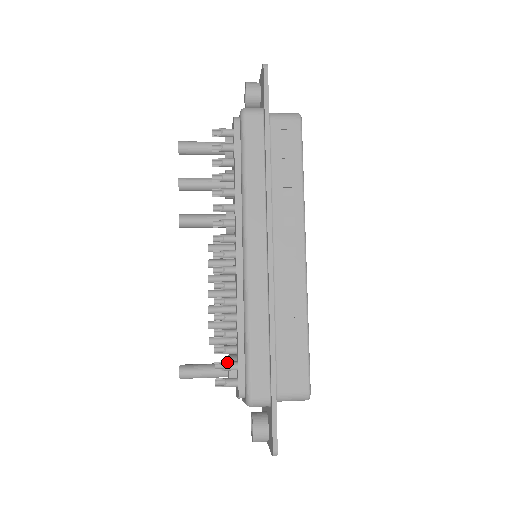
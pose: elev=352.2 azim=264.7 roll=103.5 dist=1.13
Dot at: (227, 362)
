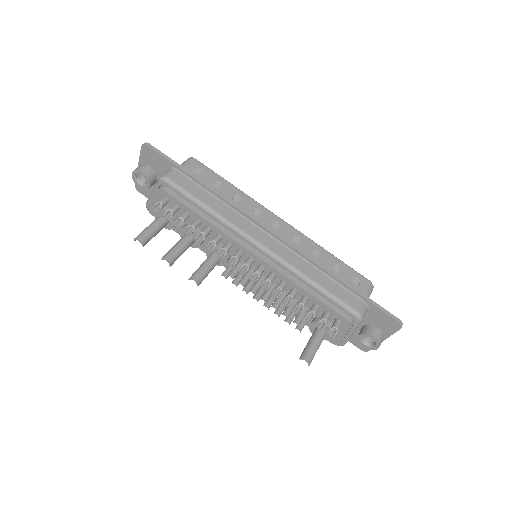
Dot at: (322, 317)
